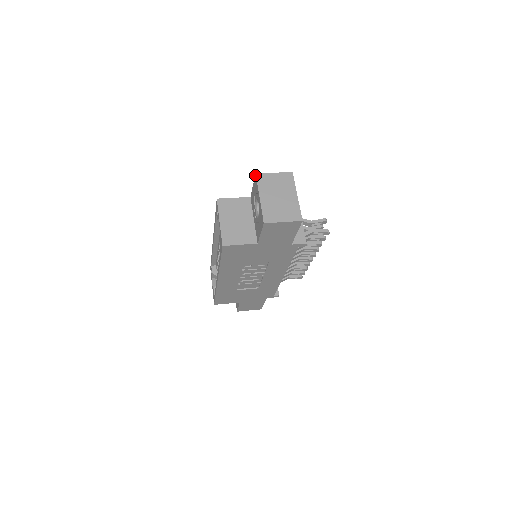
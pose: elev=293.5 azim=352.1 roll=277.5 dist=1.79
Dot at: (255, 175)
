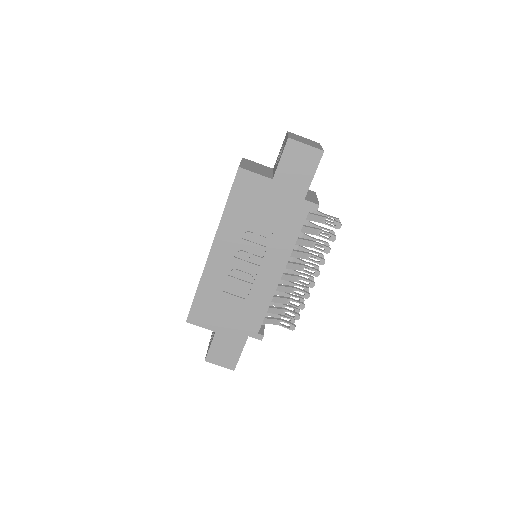
Dot at: (286, 133)
